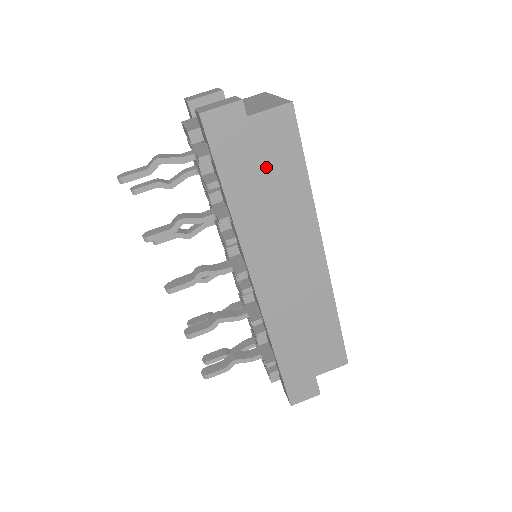
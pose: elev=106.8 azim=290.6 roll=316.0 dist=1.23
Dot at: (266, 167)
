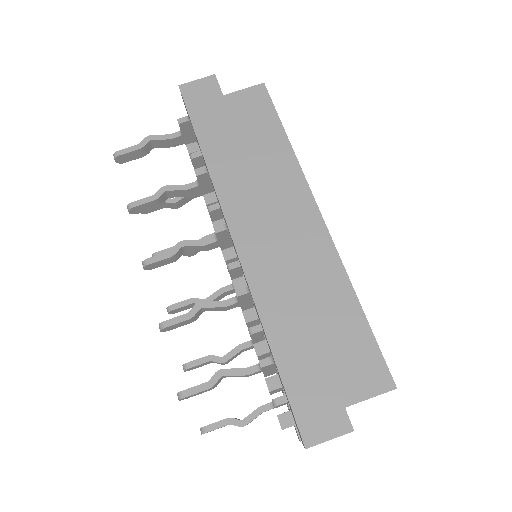
Dot at: (244, 132)
